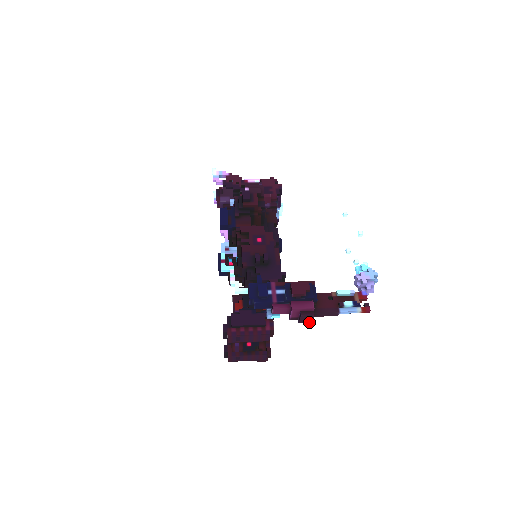
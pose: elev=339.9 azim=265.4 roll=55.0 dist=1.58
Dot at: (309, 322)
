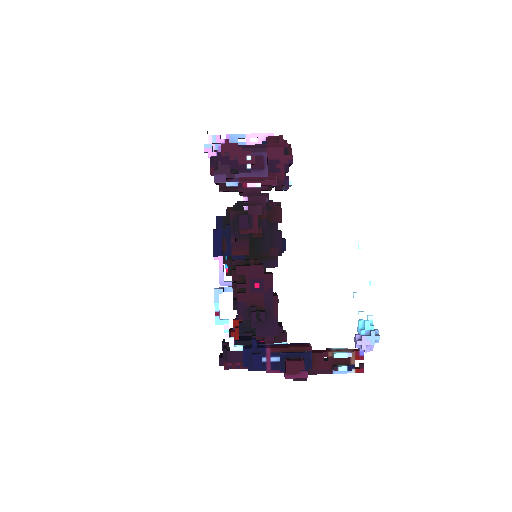
Dot at: occluded
